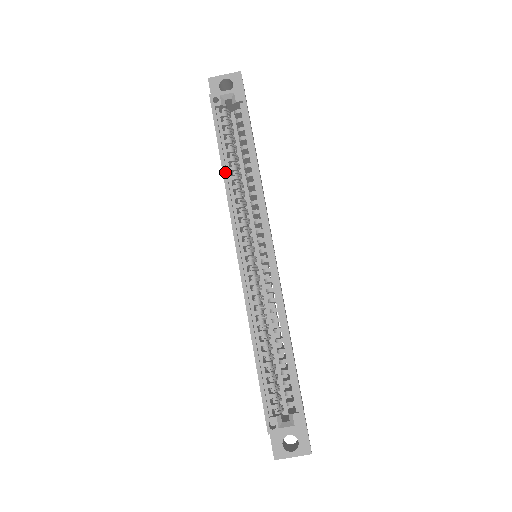
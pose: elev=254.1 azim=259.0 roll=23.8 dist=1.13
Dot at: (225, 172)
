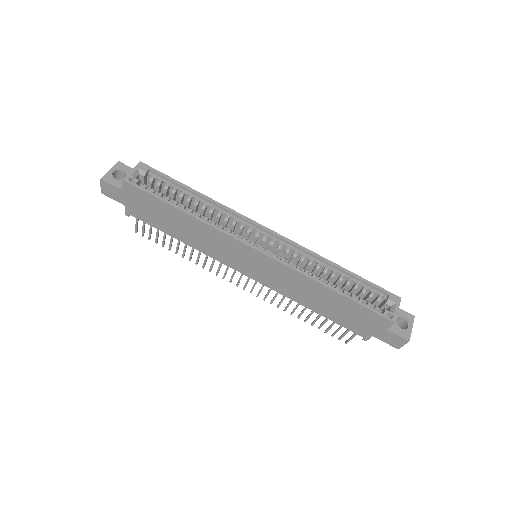
Dot at: (191, 214)
